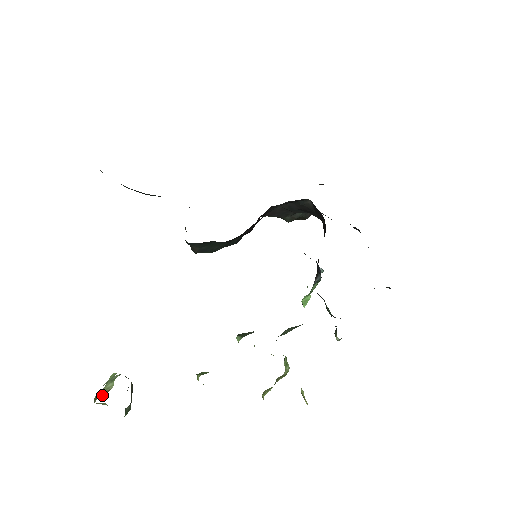
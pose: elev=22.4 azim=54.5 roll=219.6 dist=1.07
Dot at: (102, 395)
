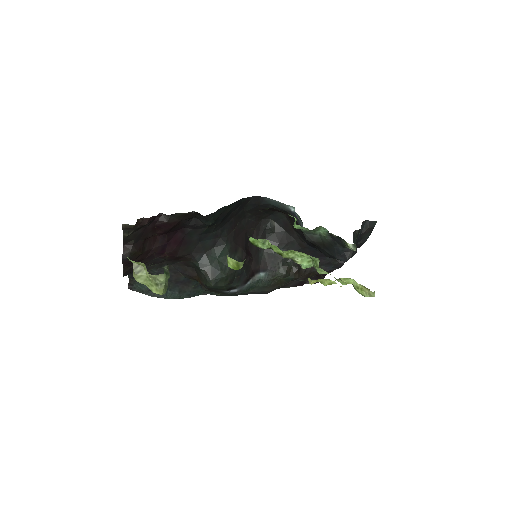
Dot at: (139, 266)
